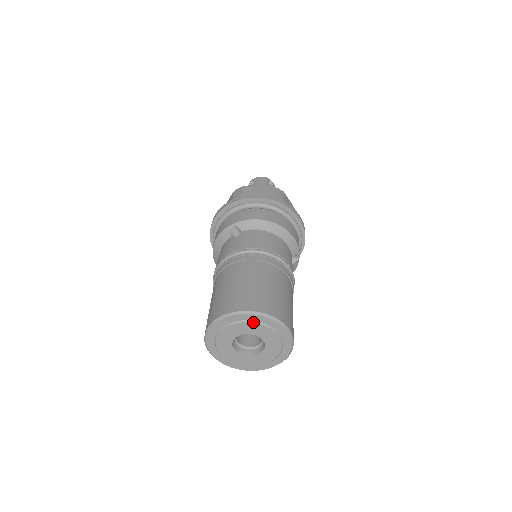
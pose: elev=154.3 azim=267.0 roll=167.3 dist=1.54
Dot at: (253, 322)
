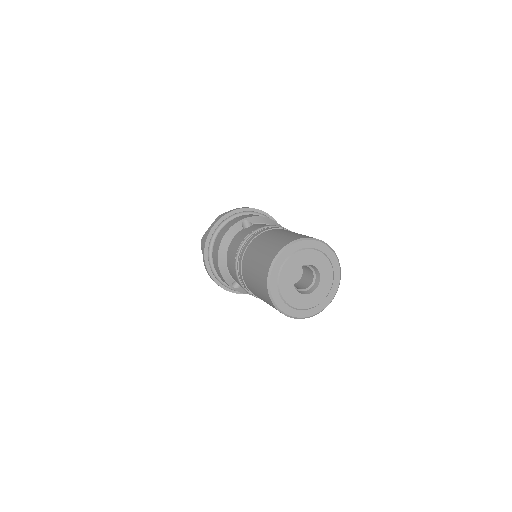
Dot at: (316, 250)
